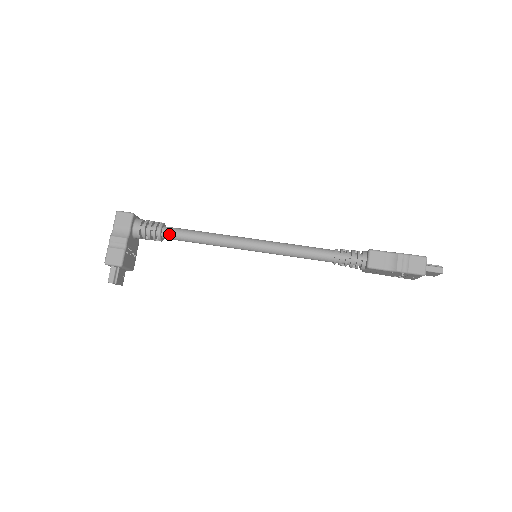
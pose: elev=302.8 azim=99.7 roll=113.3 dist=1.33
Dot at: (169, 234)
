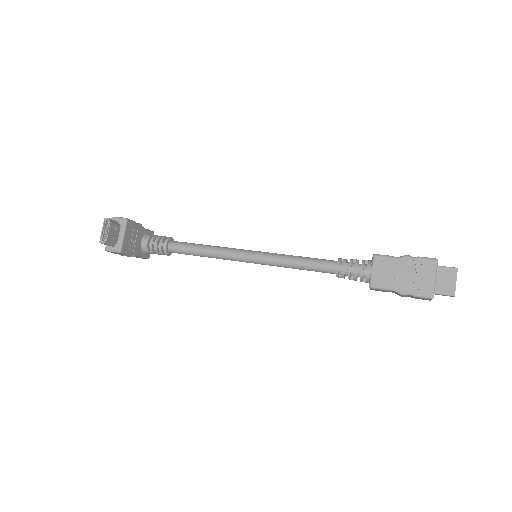
Dot at: (177, 242)
